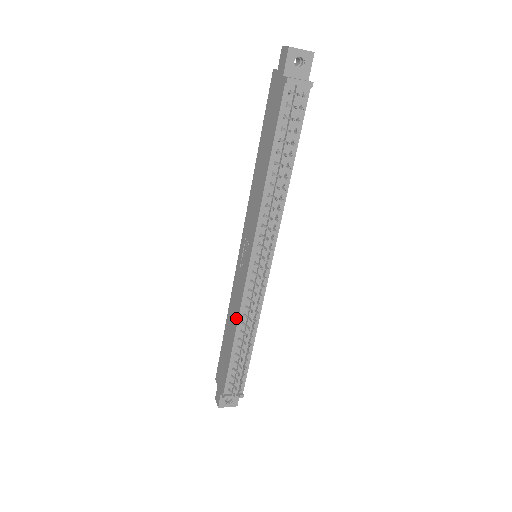
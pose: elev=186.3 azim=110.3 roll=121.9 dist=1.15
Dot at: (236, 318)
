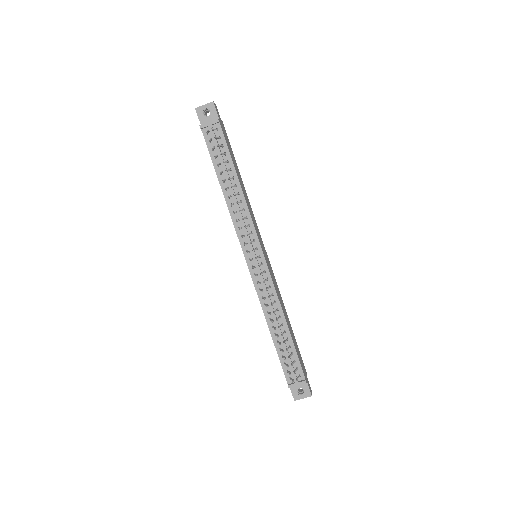
Dot at: (263, 311)
